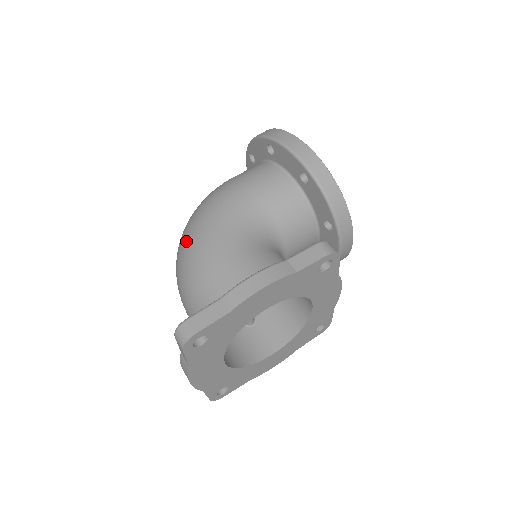
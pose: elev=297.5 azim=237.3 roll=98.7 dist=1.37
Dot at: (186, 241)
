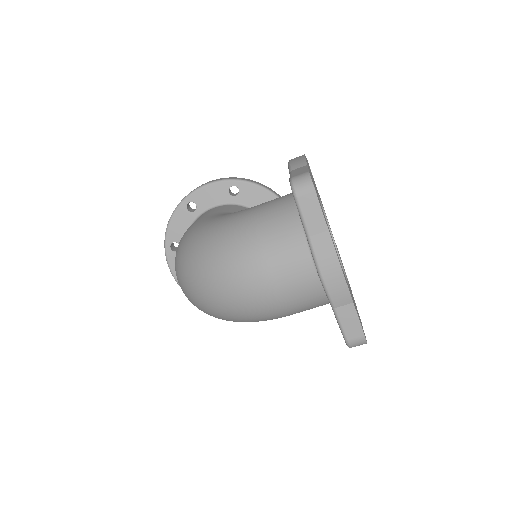
Dot at: (205, 245)
